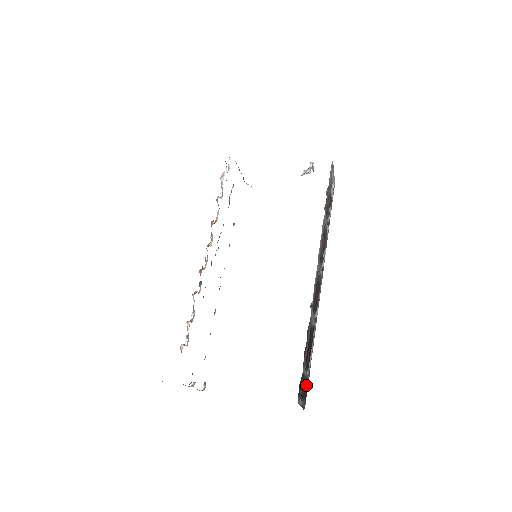
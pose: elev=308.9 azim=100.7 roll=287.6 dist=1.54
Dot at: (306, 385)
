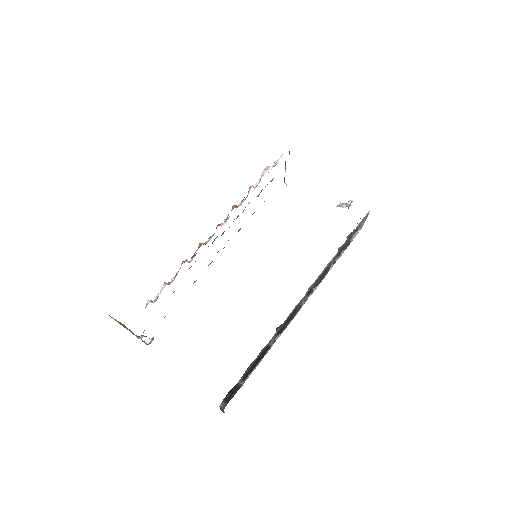
Dot at: (236, 391)
